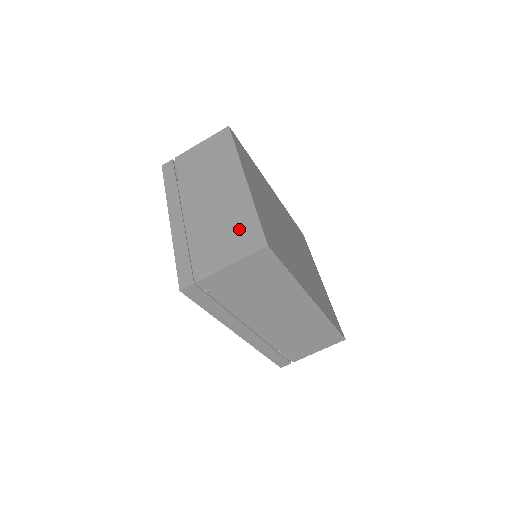
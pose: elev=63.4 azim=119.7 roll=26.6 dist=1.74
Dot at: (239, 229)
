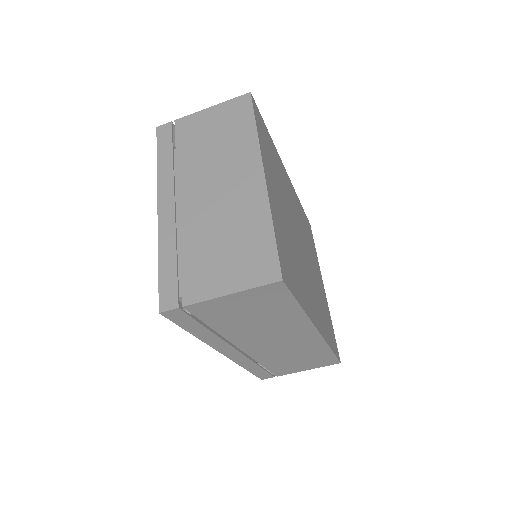
Dot at: (247, 246)
